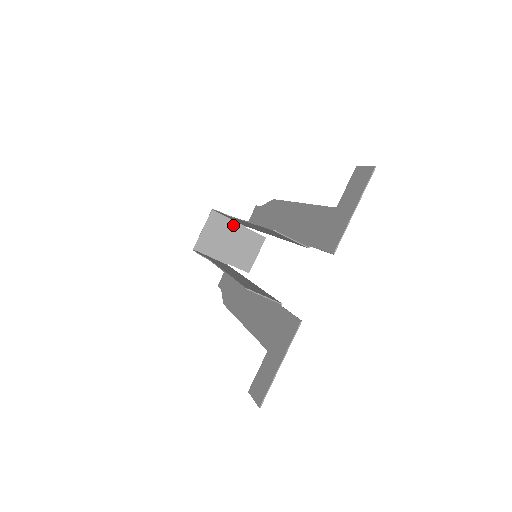
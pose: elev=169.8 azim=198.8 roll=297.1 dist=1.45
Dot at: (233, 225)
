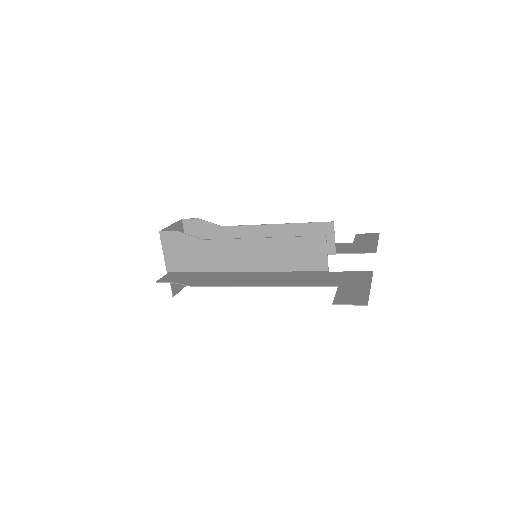
Dot at: occluded
